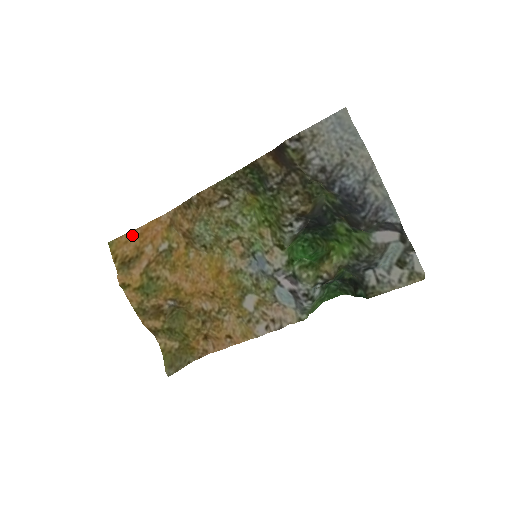
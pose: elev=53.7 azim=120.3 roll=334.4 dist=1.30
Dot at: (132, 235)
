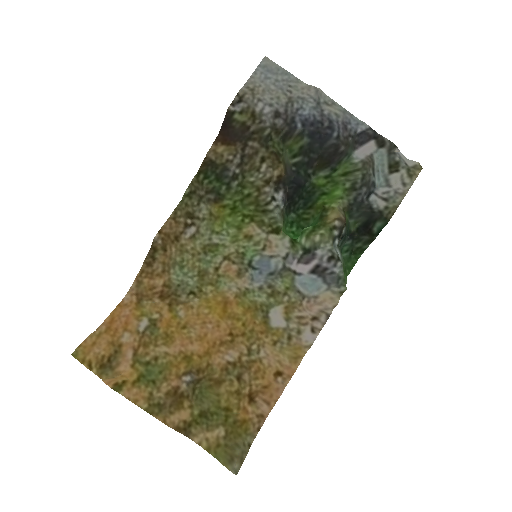
Dot at: (97, 334)
